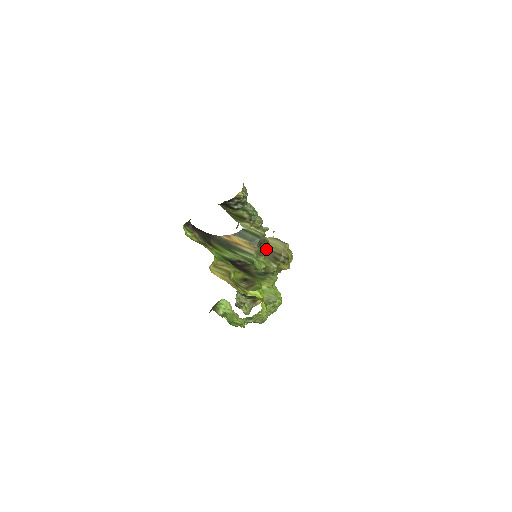
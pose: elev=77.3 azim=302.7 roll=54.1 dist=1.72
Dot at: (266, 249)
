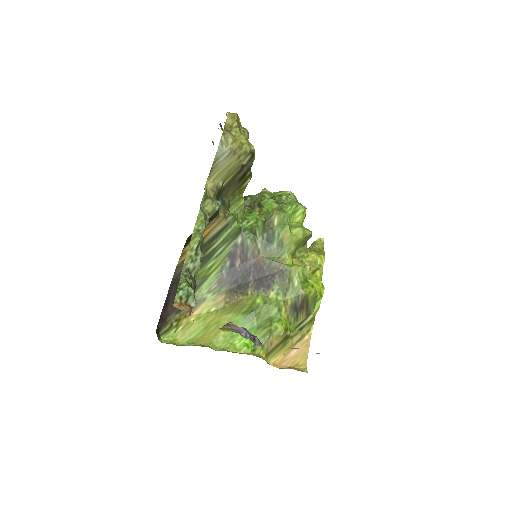
Dot at: (223, 190)
